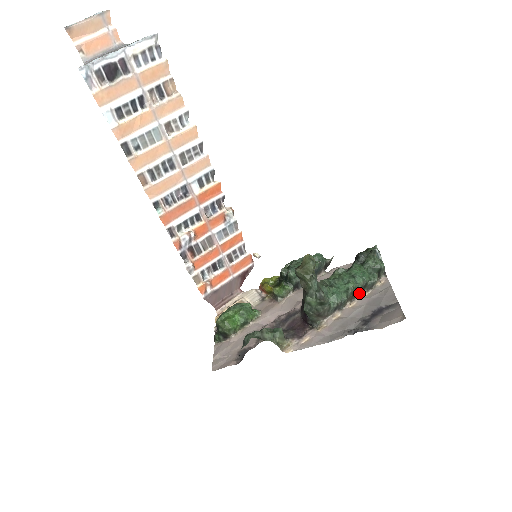
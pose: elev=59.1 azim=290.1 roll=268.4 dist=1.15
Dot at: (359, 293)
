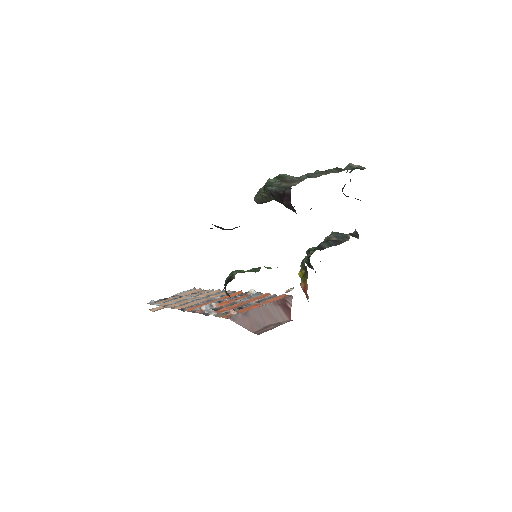
Dot at: occluded
